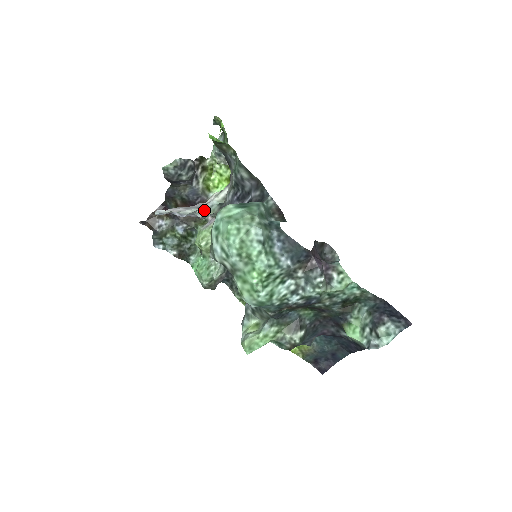
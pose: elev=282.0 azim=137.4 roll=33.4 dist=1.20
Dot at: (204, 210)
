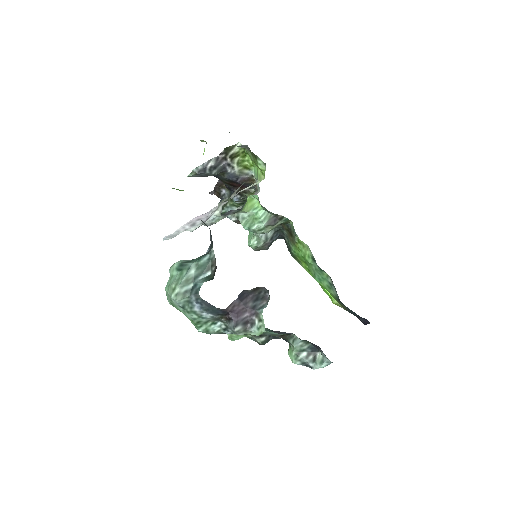
Dot at: (208, 223)
